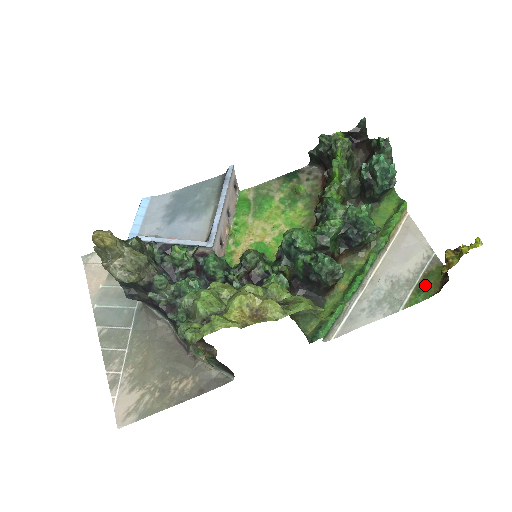
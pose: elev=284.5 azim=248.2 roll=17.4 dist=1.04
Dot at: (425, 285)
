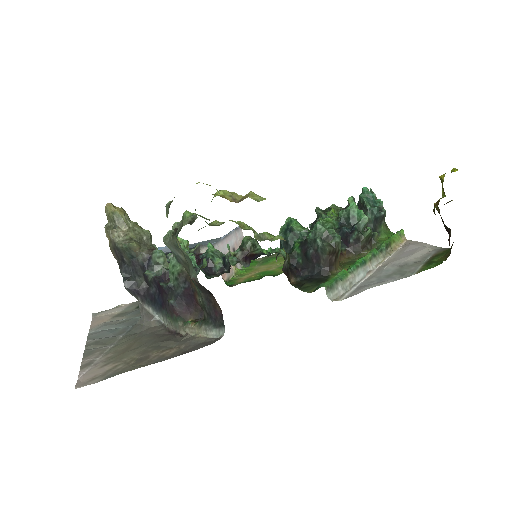
Dot at: (435, 260)
